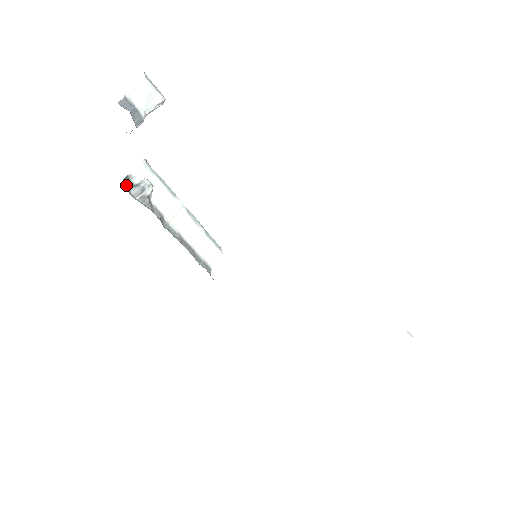
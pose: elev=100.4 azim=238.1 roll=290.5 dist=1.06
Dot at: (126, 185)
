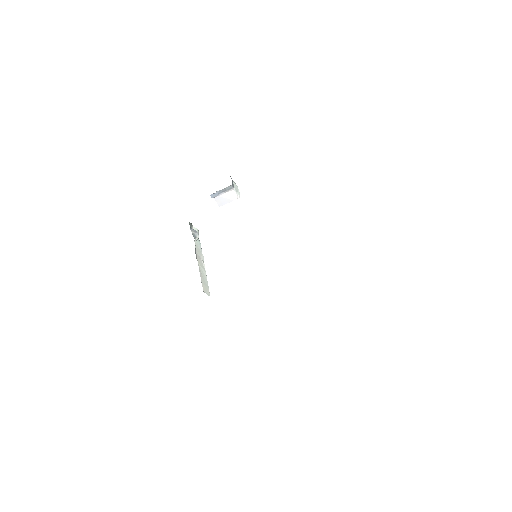
Dot at: (190, 225)
